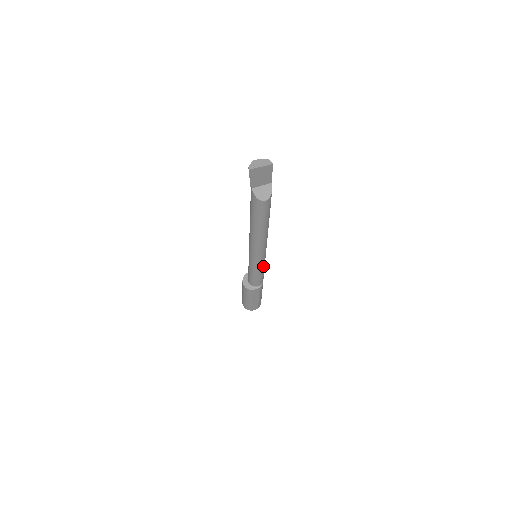
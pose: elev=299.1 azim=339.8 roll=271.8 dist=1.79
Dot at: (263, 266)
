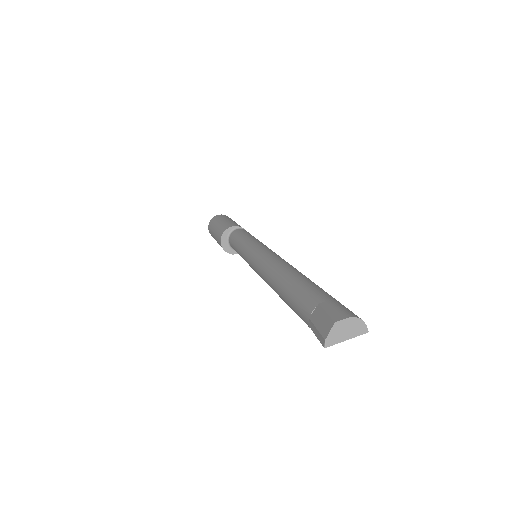
Dot at: occluded
